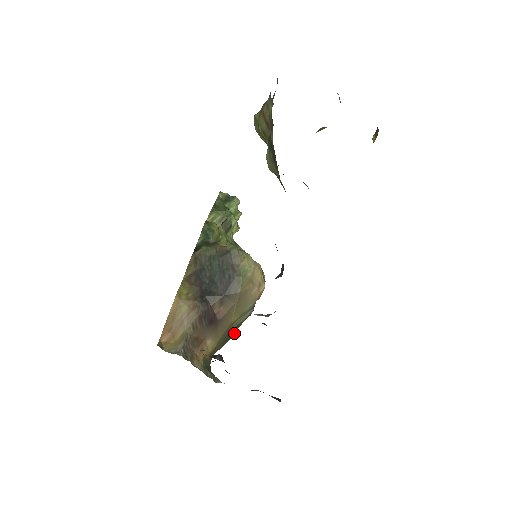
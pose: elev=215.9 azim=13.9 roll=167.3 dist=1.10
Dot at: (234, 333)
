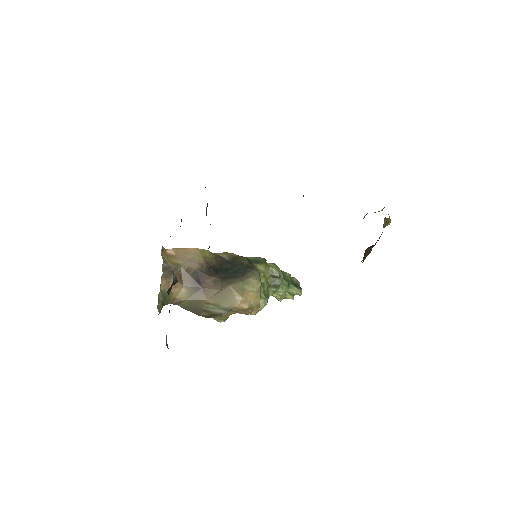
Dot at: (201, 315)
